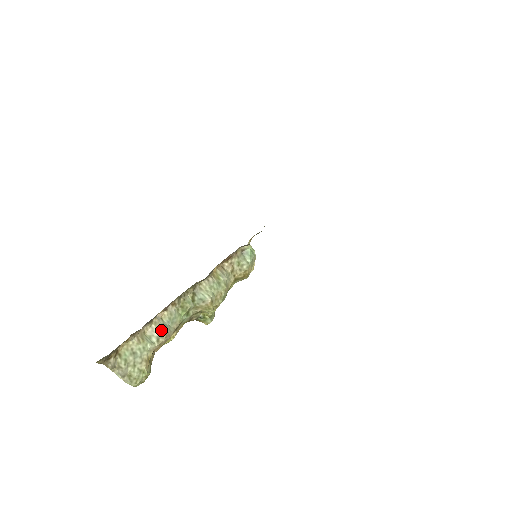
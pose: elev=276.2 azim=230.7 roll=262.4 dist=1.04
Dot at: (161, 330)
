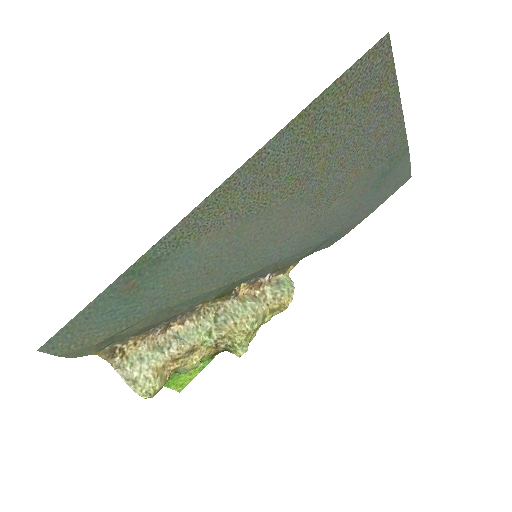
Dot at: (173, 341)
